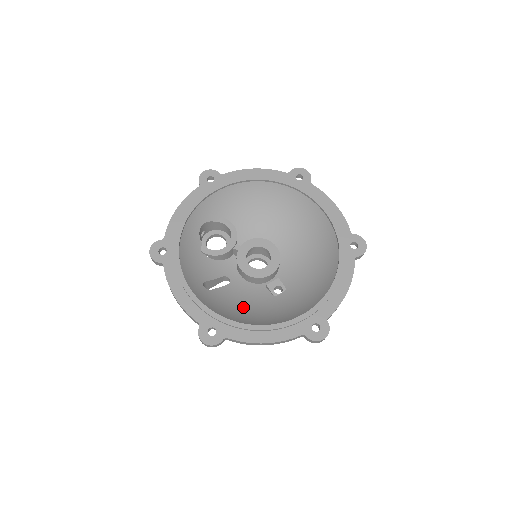
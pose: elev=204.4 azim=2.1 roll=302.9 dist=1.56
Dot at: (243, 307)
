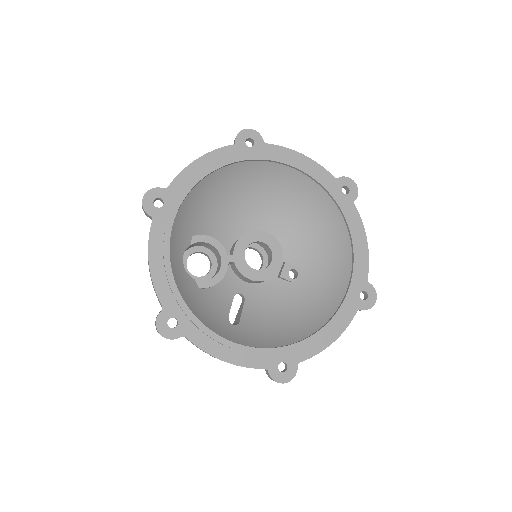
Dot at: (279, 316)
